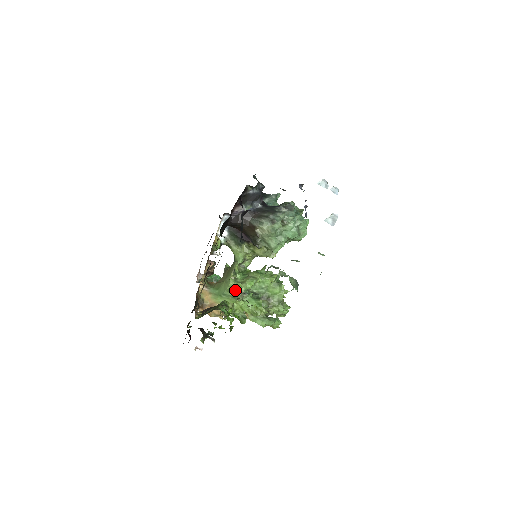
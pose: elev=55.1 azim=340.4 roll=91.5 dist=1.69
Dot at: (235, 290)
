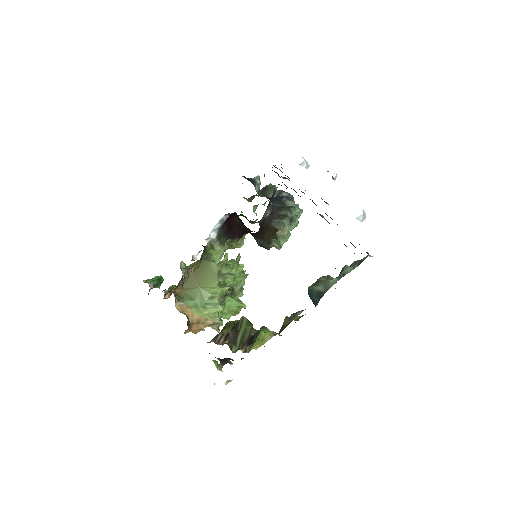
Dot at: (220, 295)
